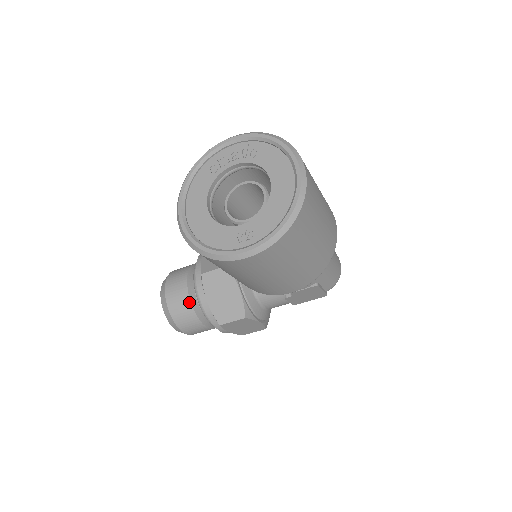
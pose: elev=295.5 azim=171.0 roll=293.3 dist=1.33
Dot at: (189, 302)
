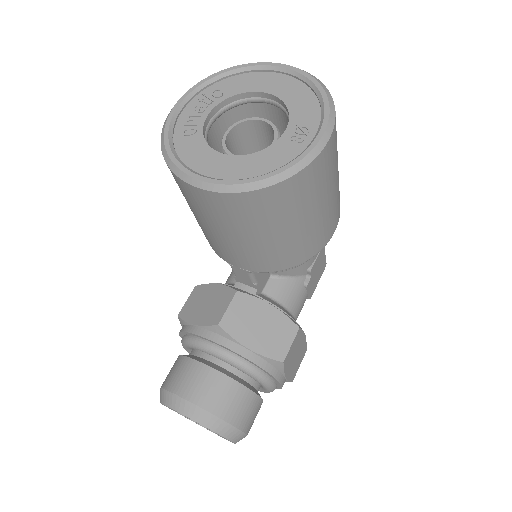
Dot at: (226, 378)
